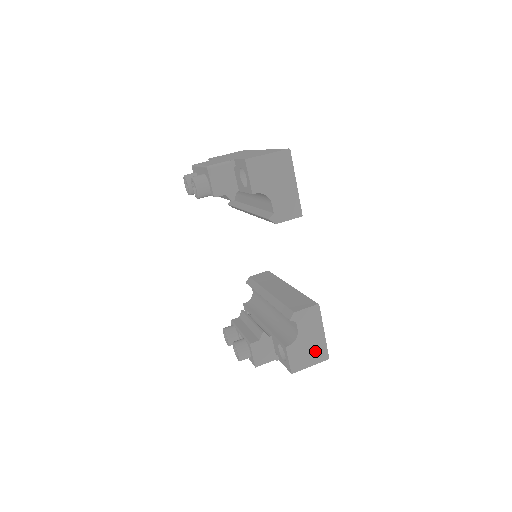
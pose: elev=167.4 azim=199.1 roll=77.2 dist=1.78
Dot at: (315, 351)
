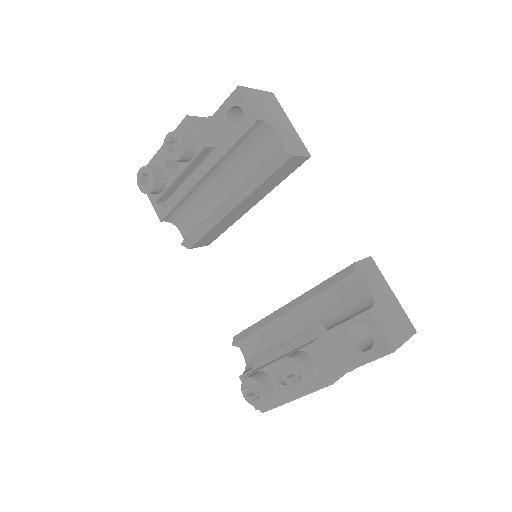
Dot at: (399, 319)
